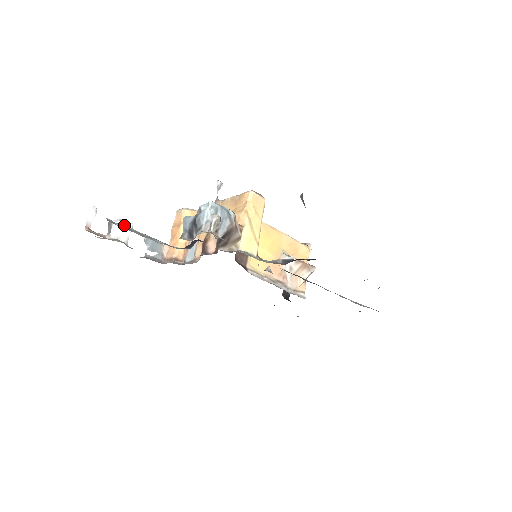
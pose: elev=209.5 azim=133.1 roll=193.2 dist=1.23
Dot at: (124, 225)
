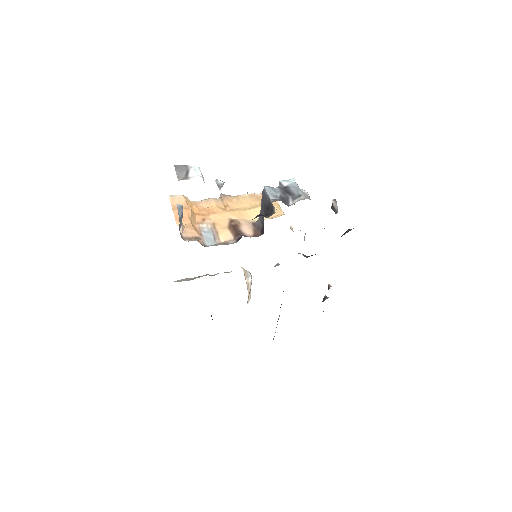
Dot at: occluded
